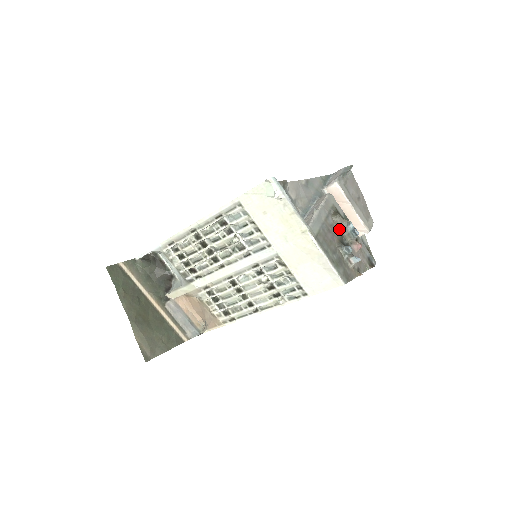
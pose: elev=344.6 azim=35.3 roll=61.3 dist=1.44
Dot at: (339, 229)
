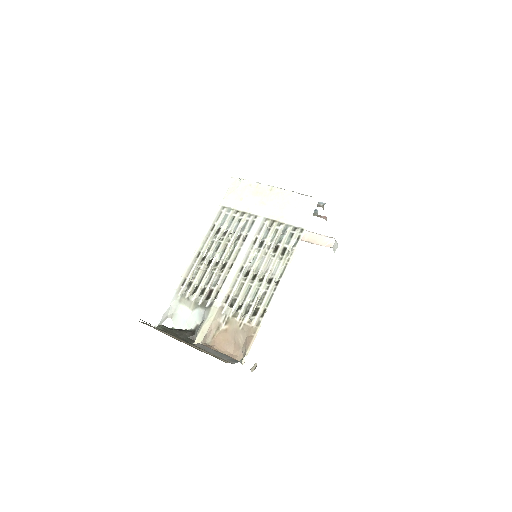
Dot at: occluded
